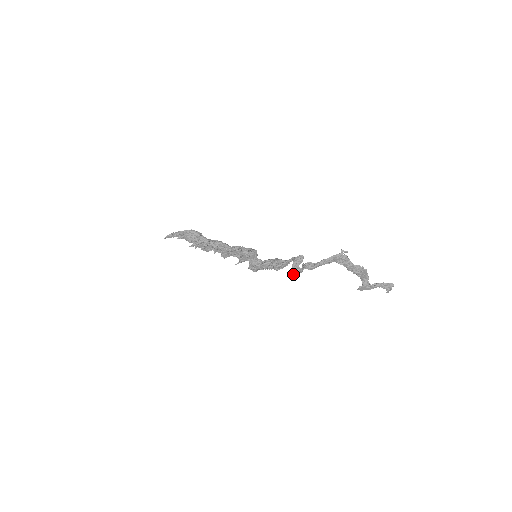
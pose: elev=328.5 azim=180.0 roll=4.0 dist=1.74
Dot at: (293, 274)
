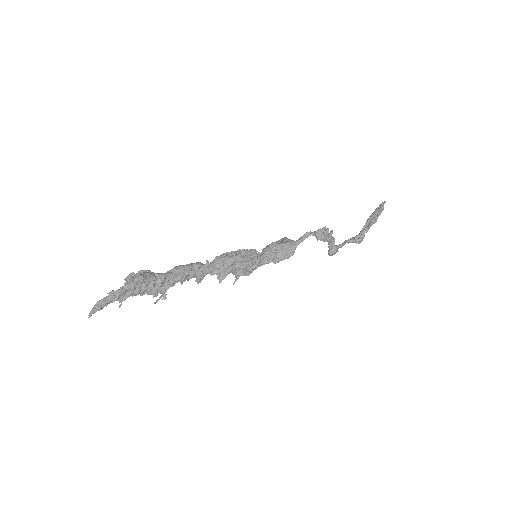
Dot at: occluded
